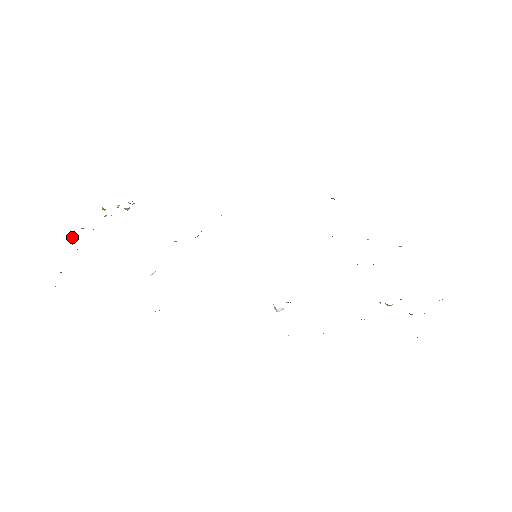
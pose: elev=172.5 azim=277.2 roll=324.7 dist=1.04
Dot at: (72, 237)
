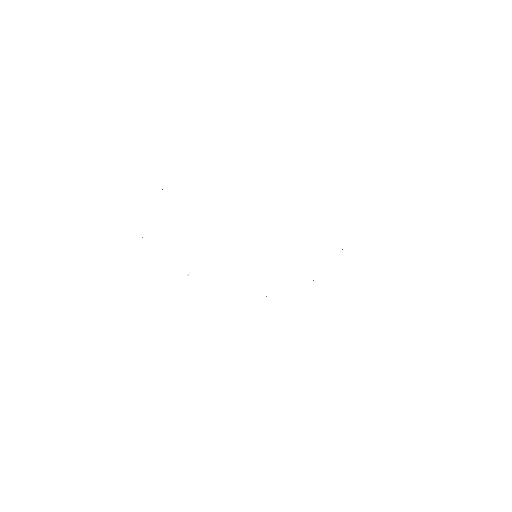
Dot at: occluded
